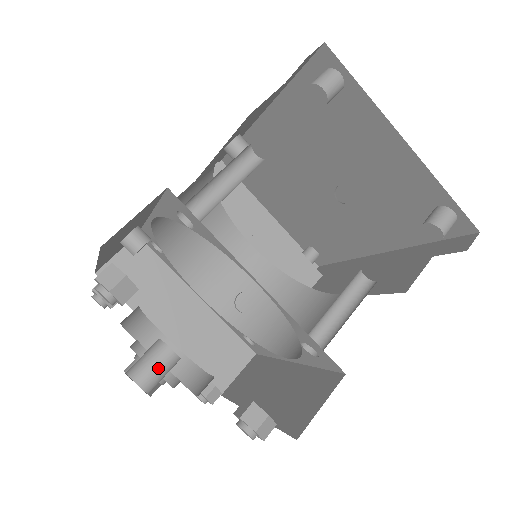
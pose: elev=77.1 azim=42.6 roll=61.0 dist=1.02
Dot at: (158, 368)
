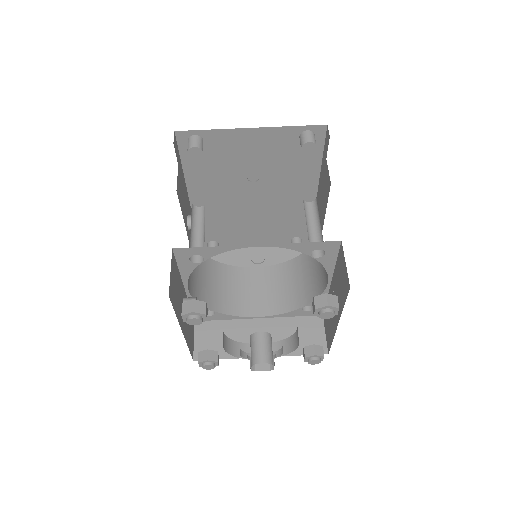
Dot at: (263, 346)
